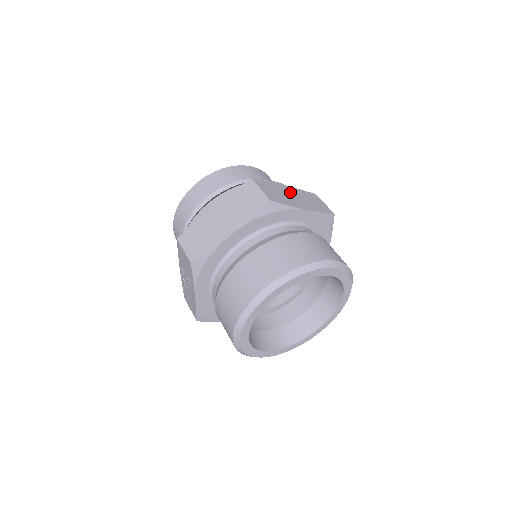
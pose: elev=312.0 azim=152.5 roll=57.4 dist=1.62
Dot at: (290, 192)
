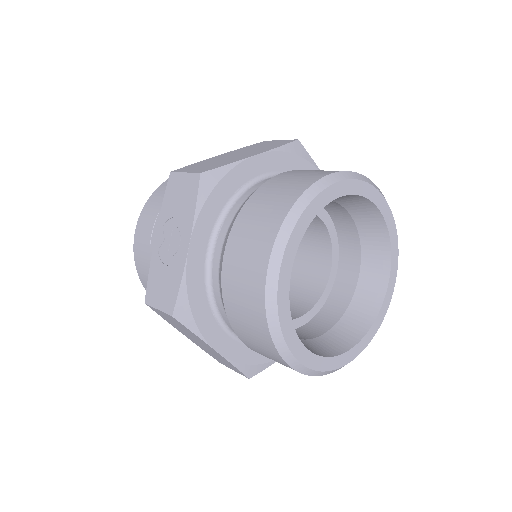
Dot at: occluded
